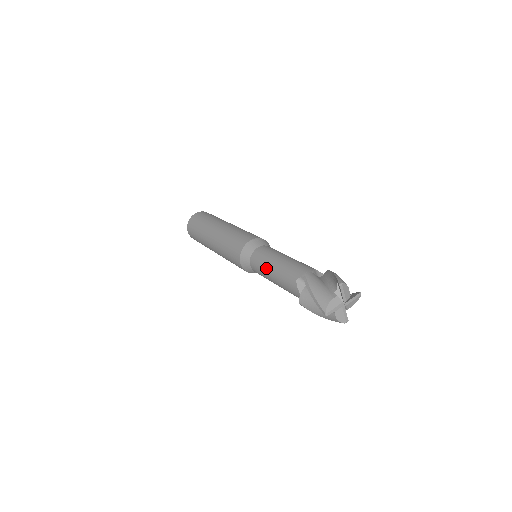
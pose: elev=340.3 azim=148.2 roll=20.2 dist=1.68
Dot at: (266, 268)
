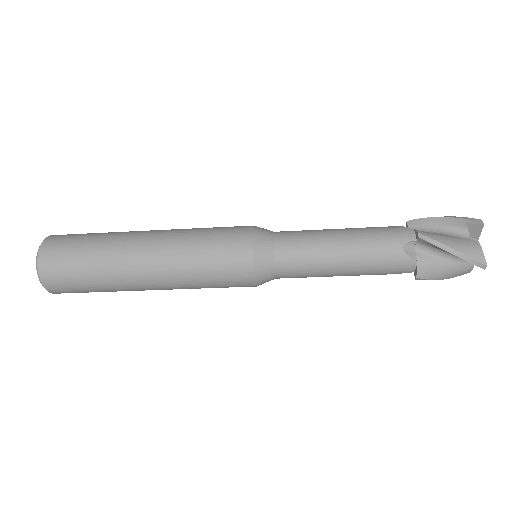
Dot at: (324, 259)
